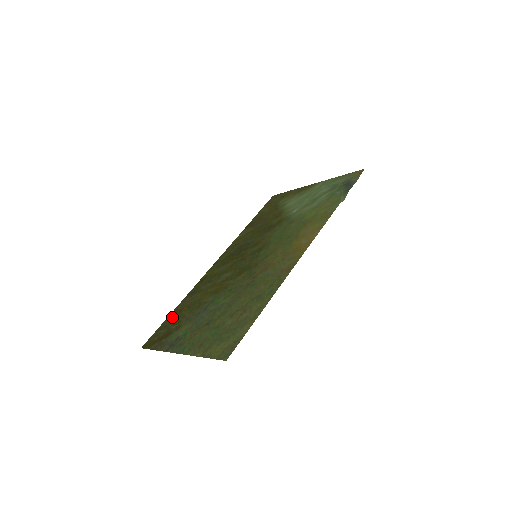
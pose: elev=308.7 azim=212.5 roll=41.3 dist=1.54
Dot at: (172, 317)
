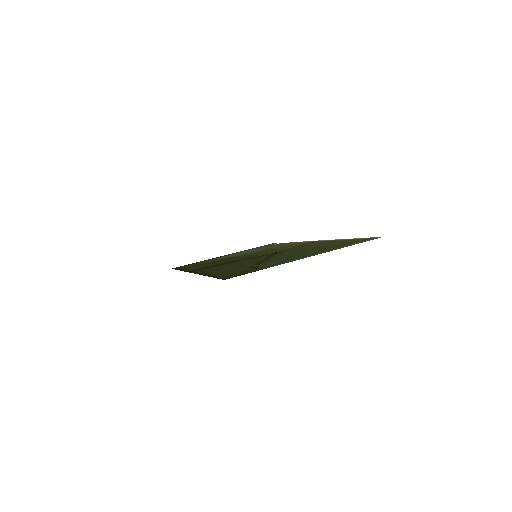
Dot at: (222, 273)
